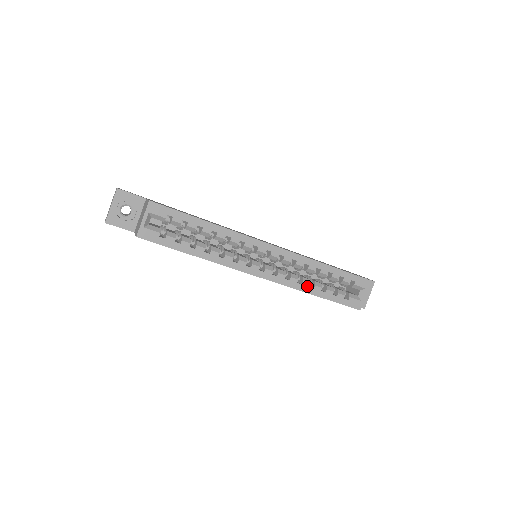
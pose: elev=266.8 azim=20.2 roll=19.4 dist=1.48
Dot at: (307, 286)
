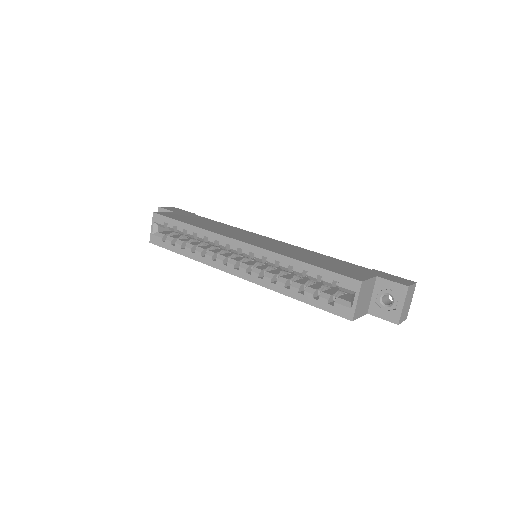
Dot at: (282, 286)
